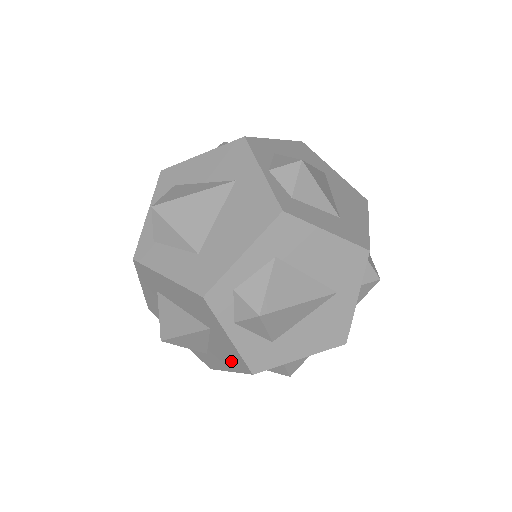
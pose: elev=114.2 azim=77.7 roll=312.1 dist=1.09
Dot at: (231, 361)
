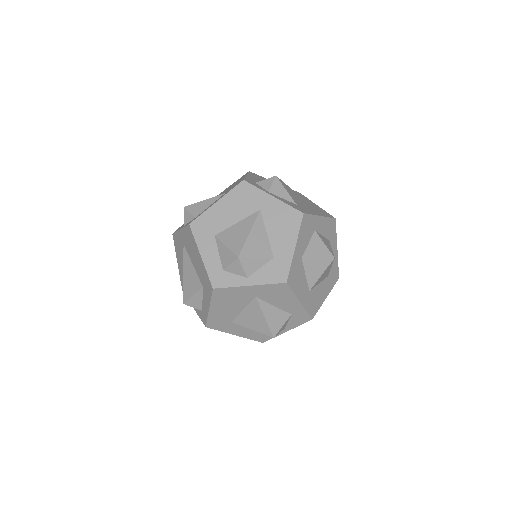
Dot at: (288, 226)
